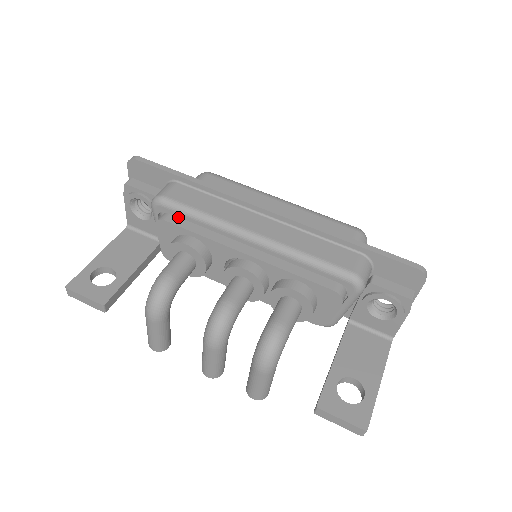
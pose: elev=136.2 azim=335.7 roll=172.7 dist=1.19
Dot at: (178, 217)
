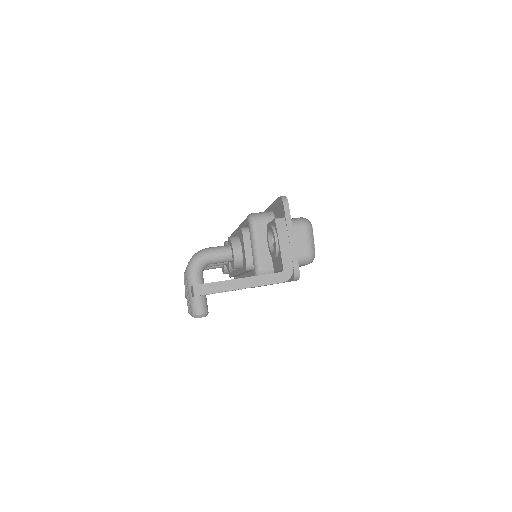
Dot at: occluded
